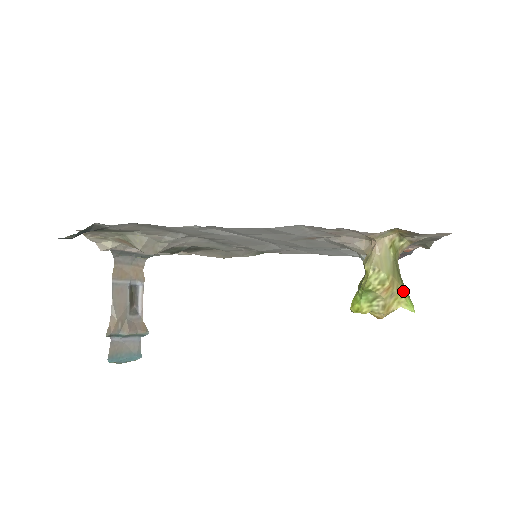
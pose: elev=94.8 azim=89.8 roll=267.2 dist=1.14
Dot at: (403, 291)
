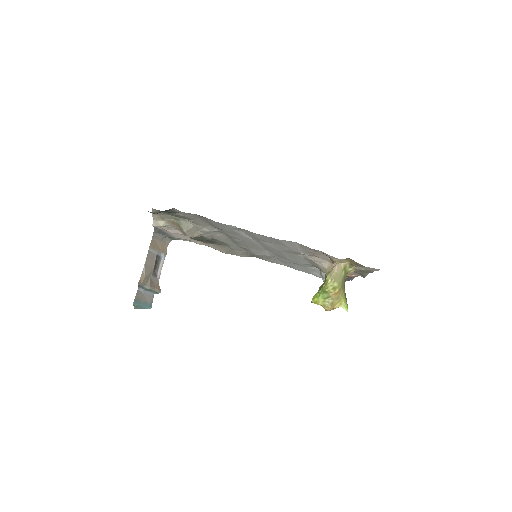
Dot at: (344, 298)
